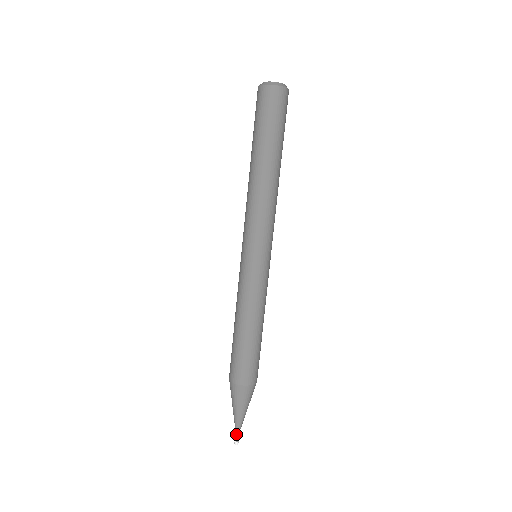
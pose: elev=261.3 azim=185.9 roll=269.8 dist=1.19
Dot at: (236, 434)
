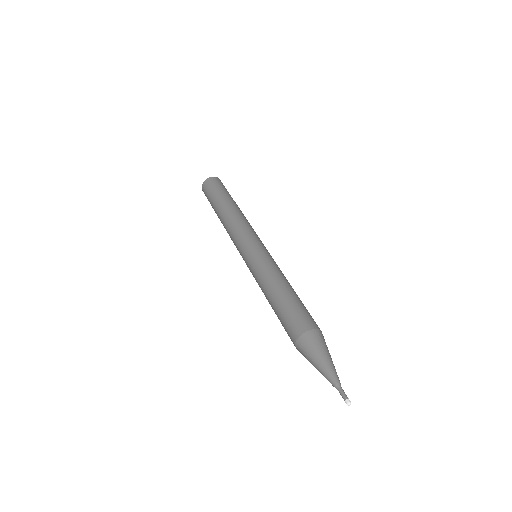
Dot at: (340, 392)
